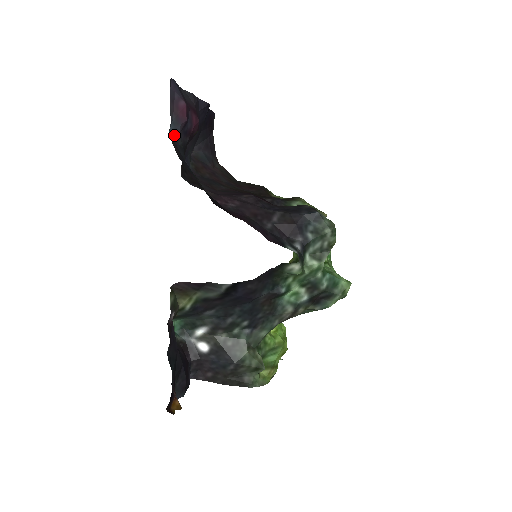
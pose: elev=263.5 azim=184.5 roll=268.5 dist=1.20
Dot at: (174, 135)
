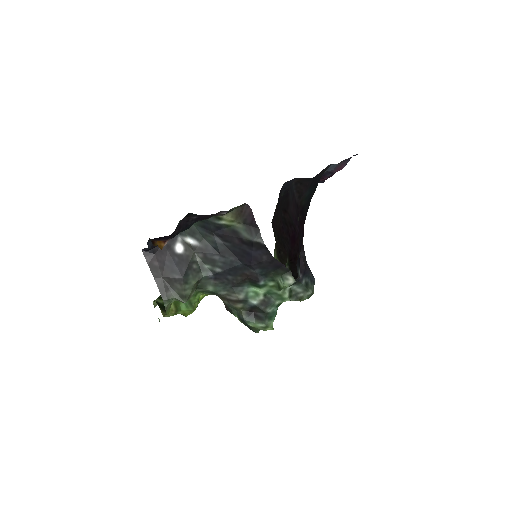
Dot at: occluded
